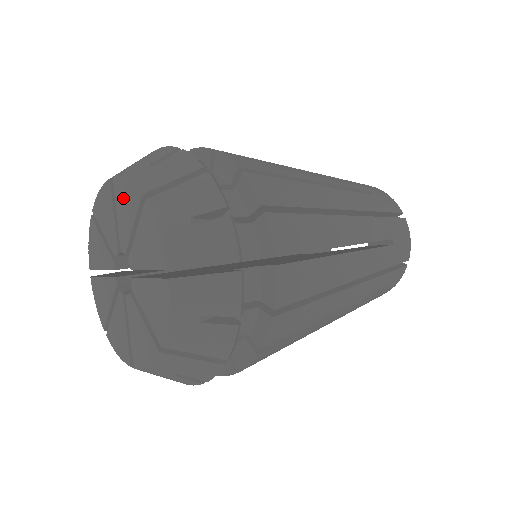
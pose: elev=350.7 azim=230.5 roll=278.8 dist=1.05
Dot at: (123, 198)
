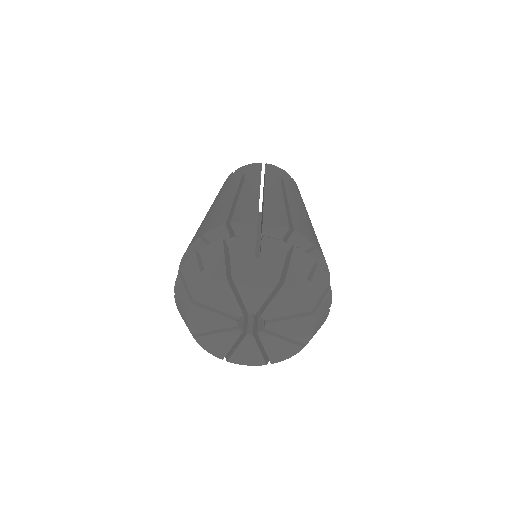
Dot at: (213, 297)
